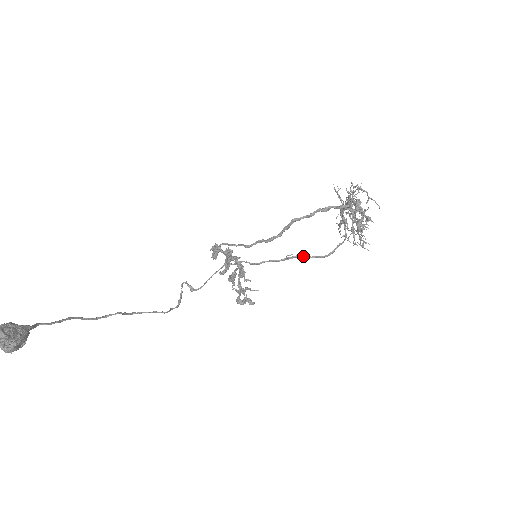
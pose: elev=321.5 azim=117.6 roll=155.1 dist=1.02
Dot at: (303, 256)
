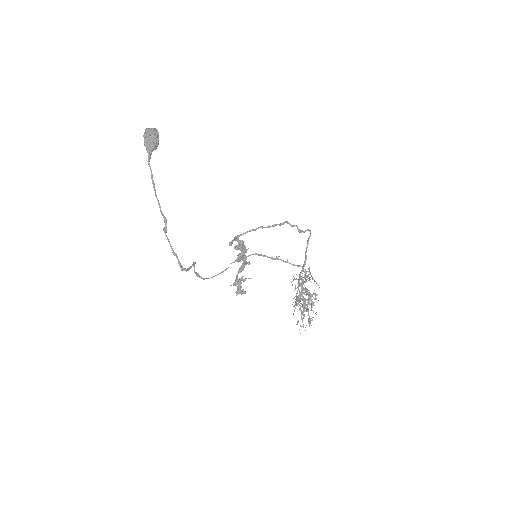
Dot at: (286, 261)
